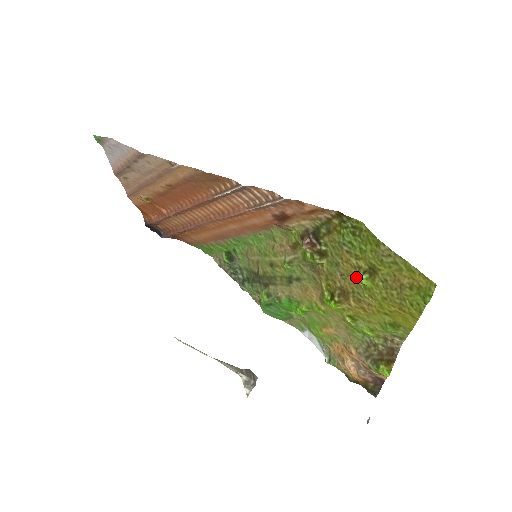
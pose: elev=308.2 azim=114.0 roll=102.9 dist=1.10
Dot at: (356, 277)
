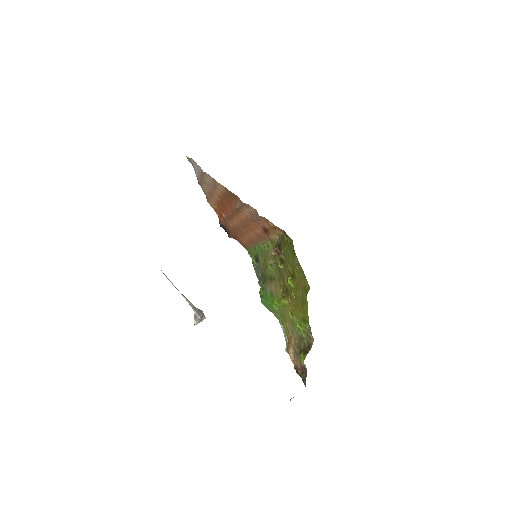
Dot at: occluded
